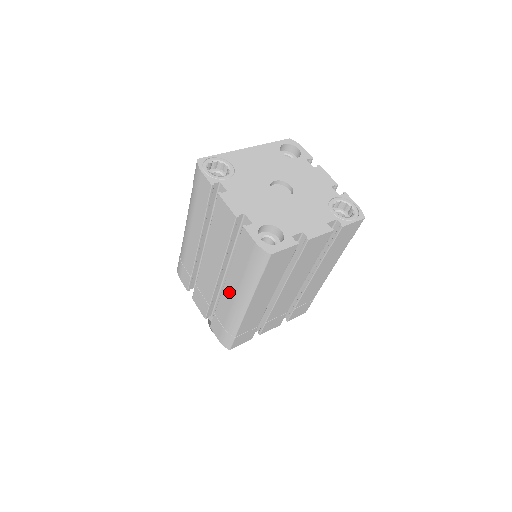
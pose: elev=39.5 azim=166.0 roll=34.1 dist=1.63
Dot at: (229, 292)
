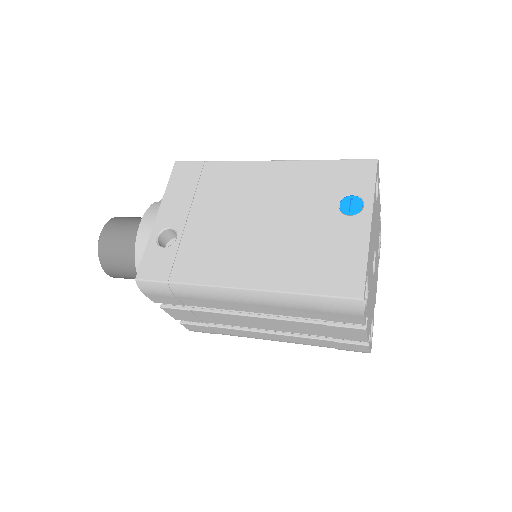
Dot at: (269, 337)
